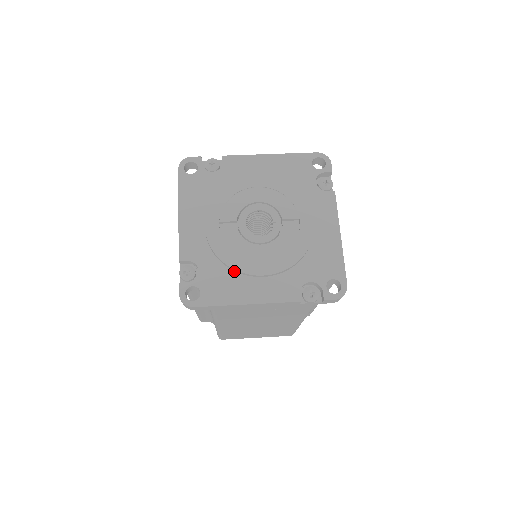
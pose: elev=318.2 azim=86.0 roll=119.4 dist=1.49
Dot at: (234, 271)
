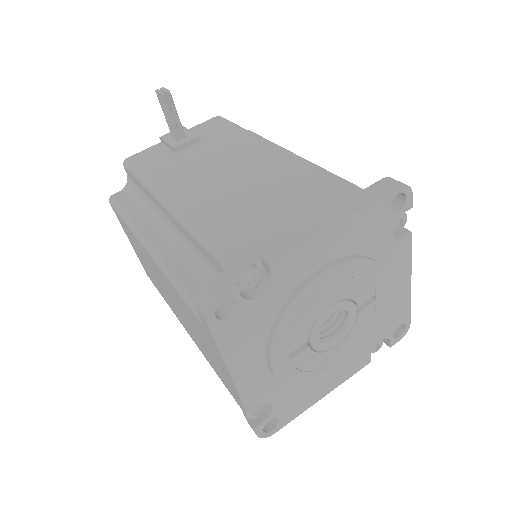
Dot at: (309, 382)
